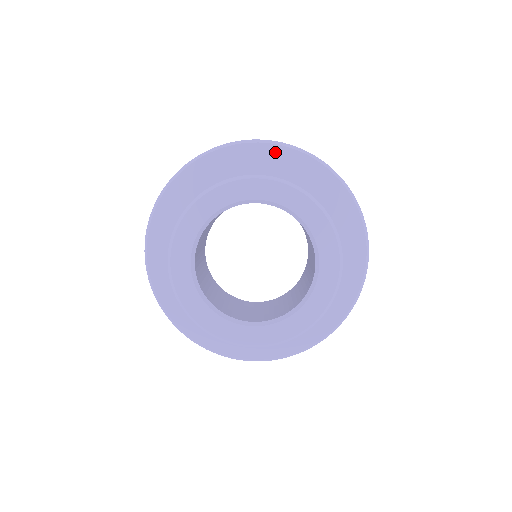
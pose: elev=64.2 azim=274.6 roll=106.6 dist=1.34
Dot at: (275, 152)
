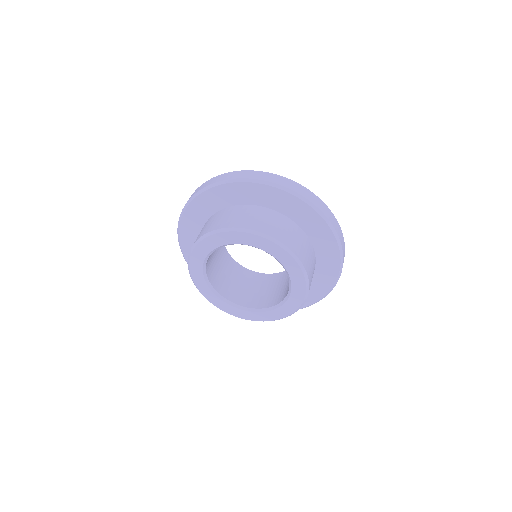
Dot at: (303, 207)
